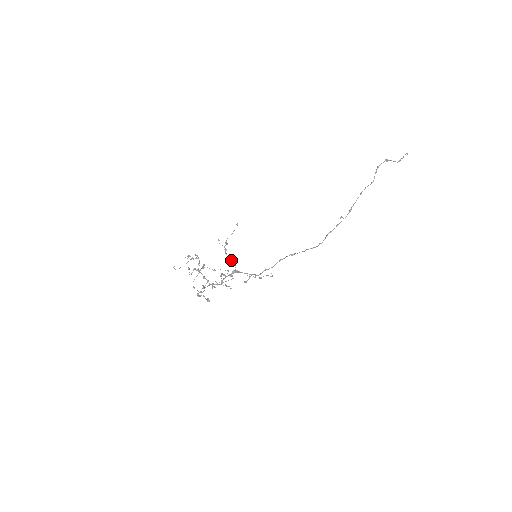
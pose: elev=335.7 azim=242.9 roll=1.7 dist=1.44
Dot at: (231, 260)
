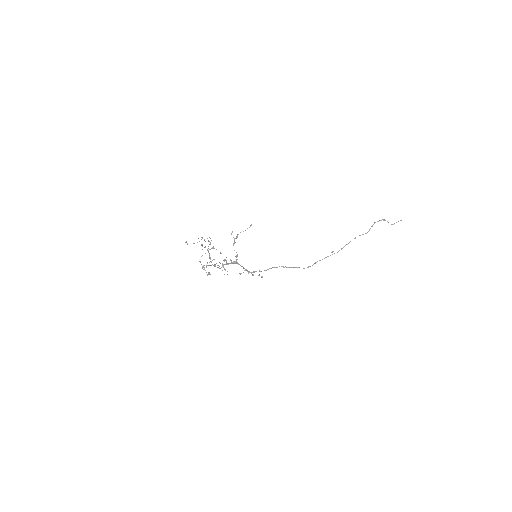
Dot at: (236, 252)
